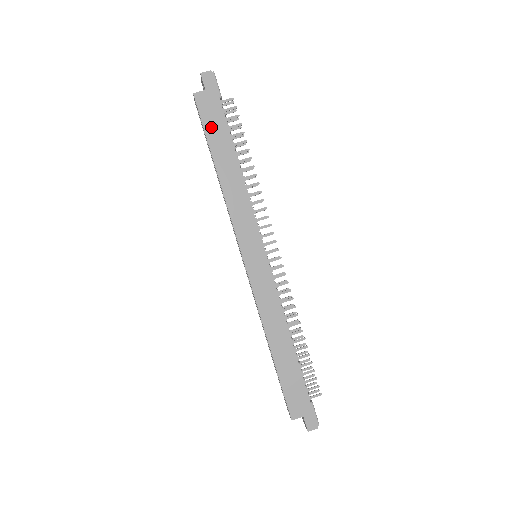
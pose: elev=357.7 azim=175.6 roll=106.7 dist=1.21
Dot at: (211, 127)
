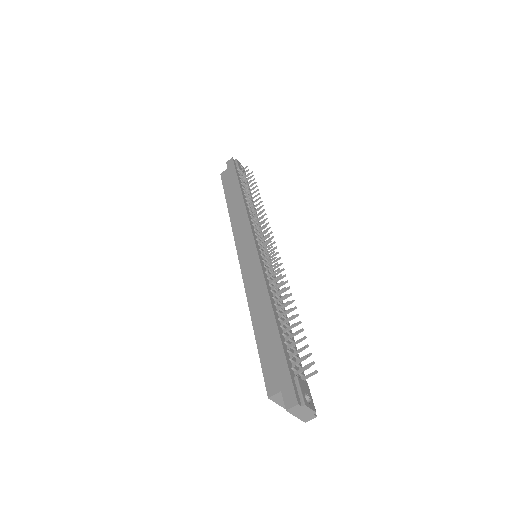
Dot at: (228, 185)
